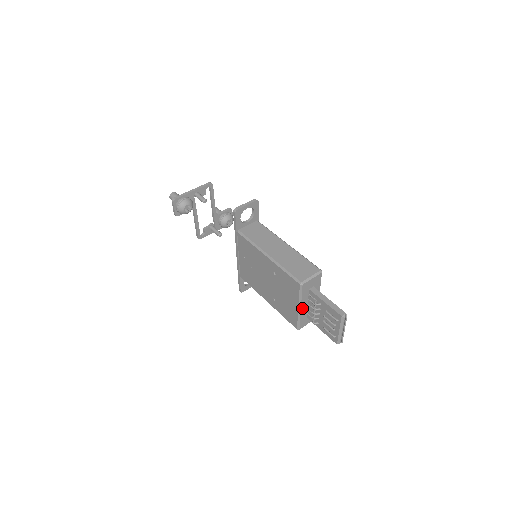
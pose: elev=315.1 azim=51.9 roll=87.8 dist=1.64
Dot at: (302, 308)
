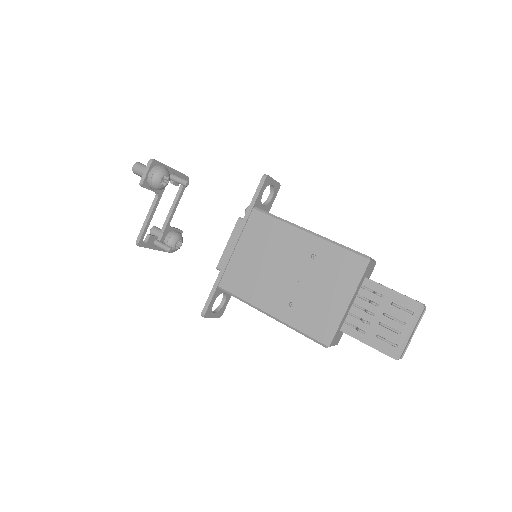
Dot at: (349, 305)
